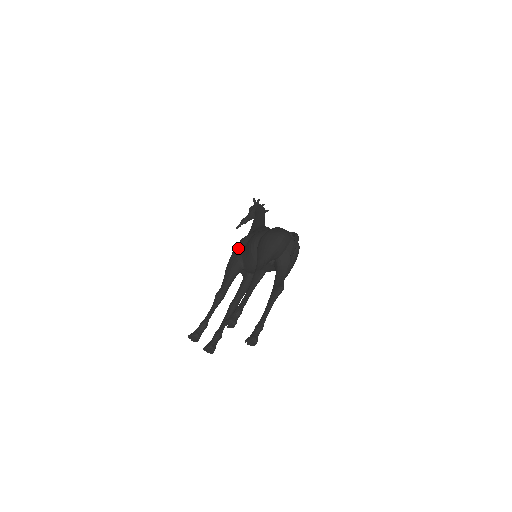
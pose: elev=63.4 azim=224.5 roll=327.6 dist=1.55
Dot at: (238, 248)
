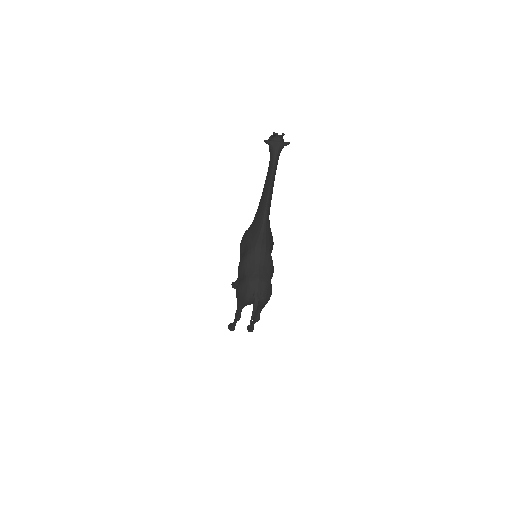
Dot at: (240, 250)
